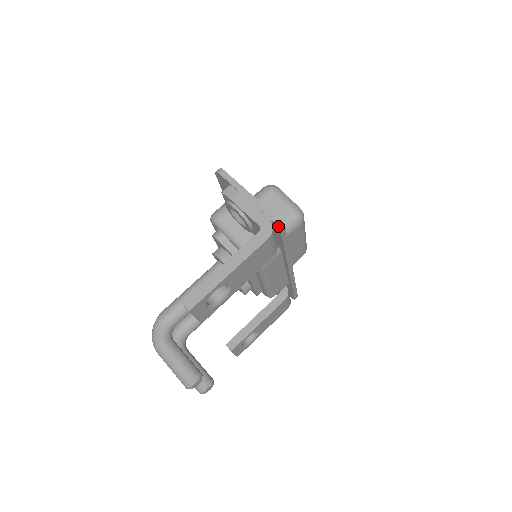
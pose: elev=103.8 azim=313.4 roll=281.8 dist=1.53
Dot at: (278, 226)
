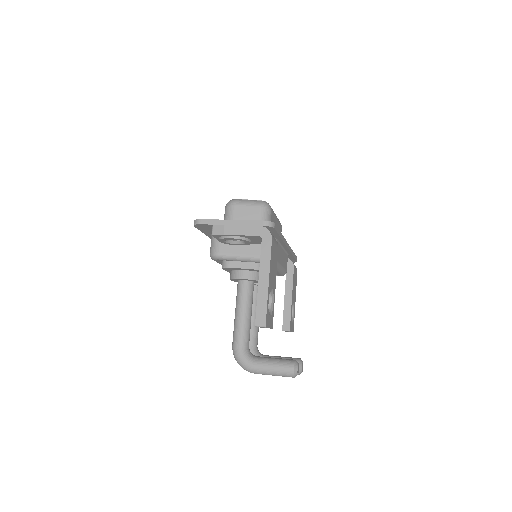
Dot at: (270, 226)
